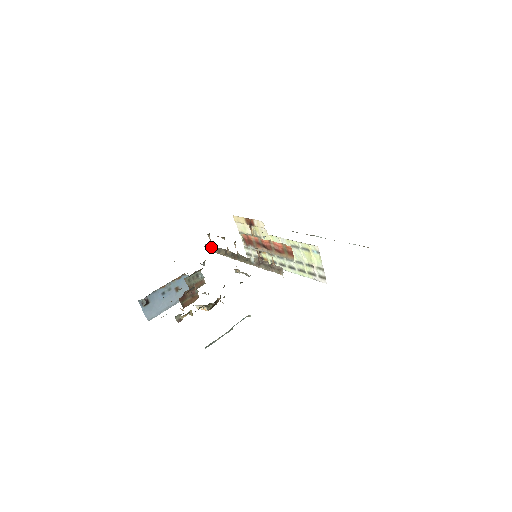
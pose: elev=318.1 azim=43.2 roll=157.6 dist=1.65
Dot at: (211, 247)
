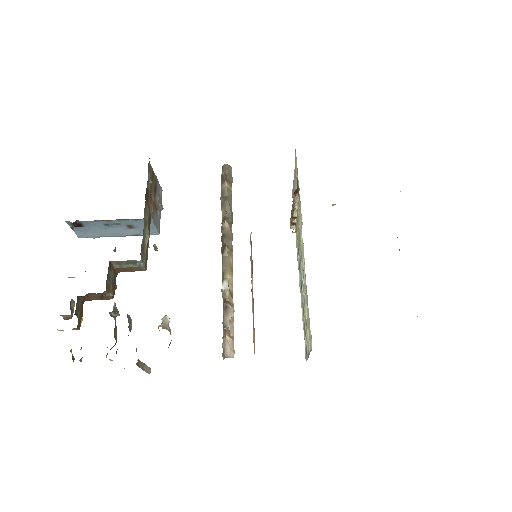
Dot at: (222, 183)
